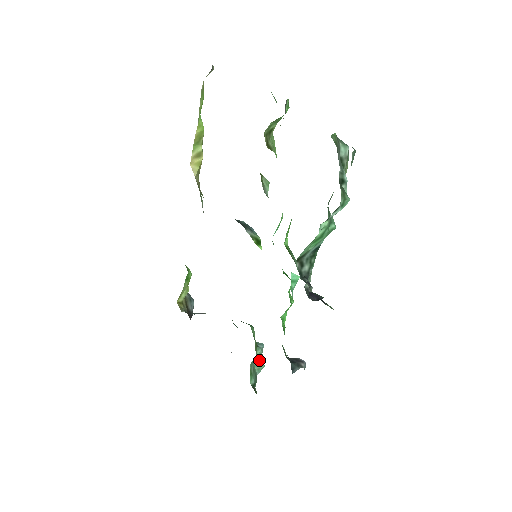
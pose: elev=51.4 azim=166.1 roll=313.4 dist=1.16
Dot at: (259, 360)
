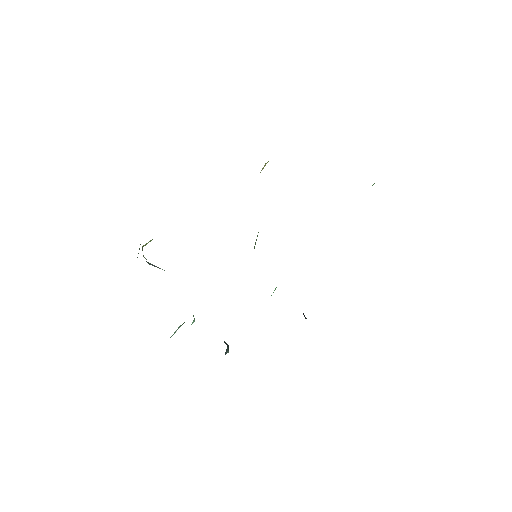
Dot at: occluded
